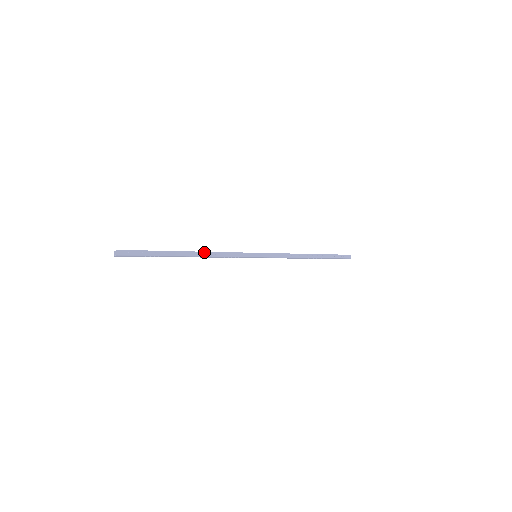
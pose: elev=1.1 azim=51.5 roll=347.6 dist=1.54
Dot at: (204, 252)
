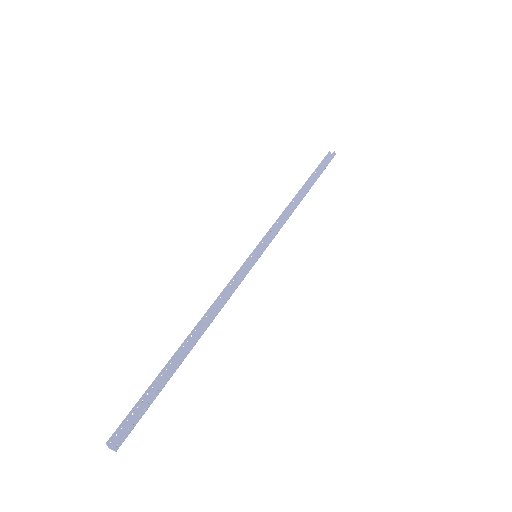
Dot at: (208, 320)
